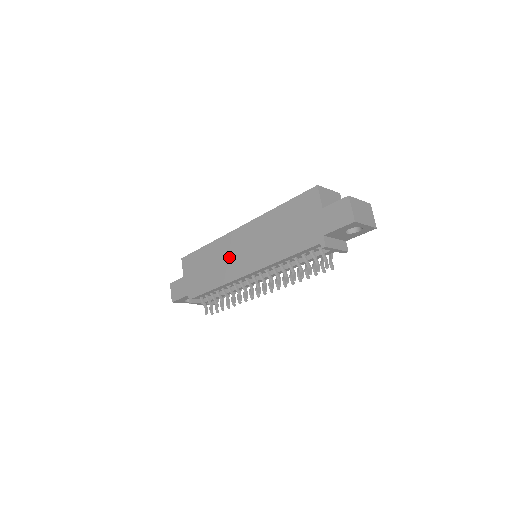
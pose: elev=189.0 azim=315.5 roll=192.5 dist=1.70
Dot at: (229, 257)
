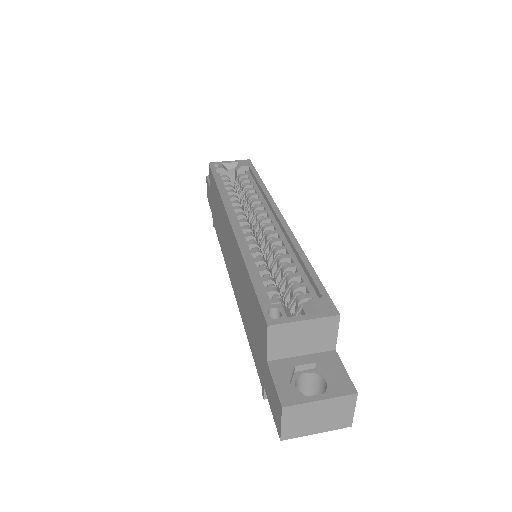
Dot at: (225, 238)
